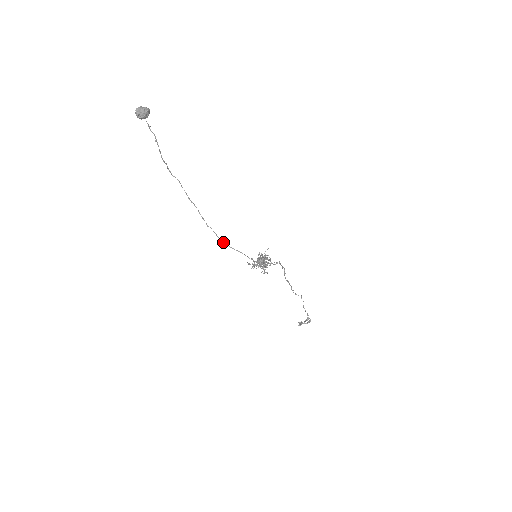
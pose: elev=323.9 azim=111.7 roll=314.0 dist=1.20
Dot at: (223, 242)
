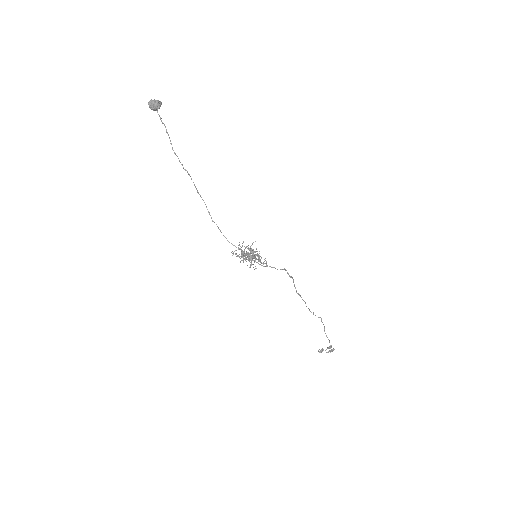
Dot at: (226, 238)
